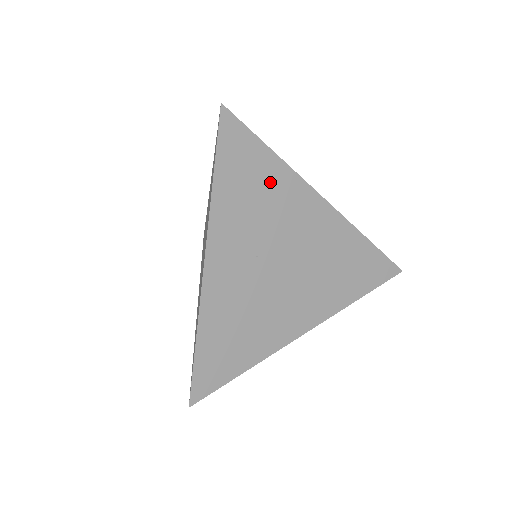
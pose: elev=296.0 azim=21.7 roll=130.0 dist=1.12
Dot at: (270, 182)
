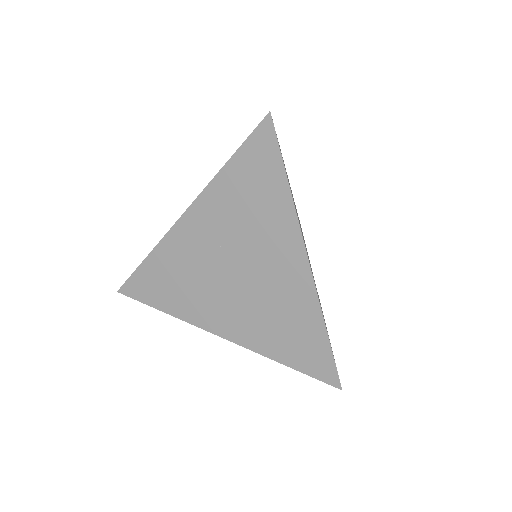
Dot at: (269, 204)
